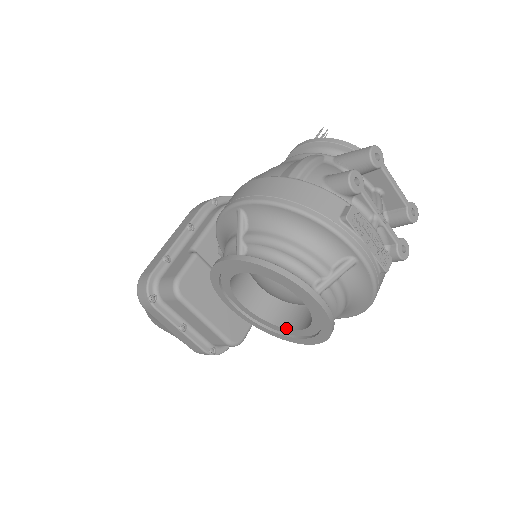
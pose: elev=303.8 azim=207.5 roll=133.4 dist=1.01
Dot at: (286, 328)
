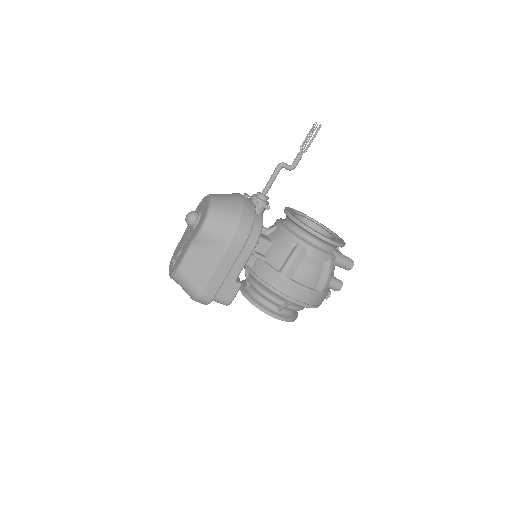
Dot at: occluded
